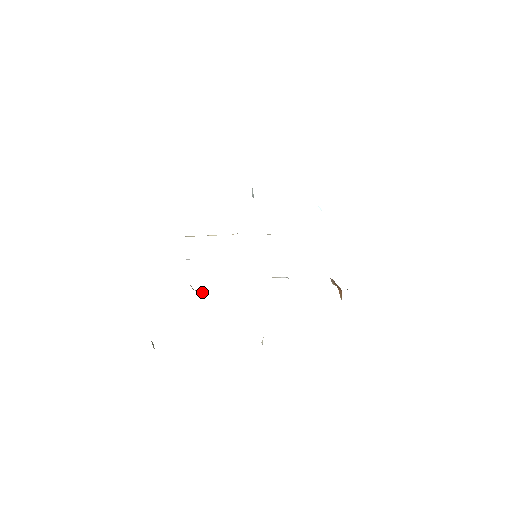
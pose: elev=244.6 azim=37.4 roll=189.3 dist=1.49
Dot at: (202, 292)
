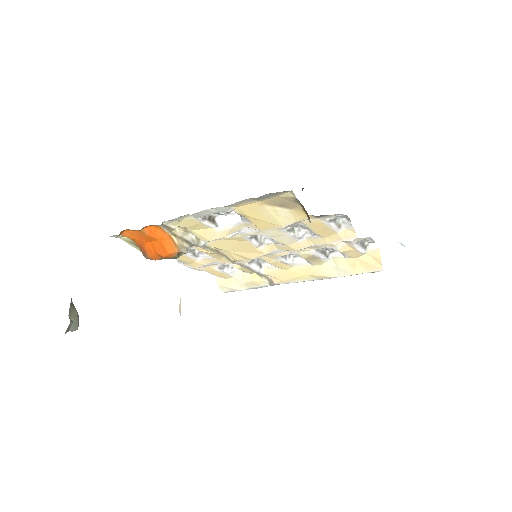
Dot at: (145, 250)
